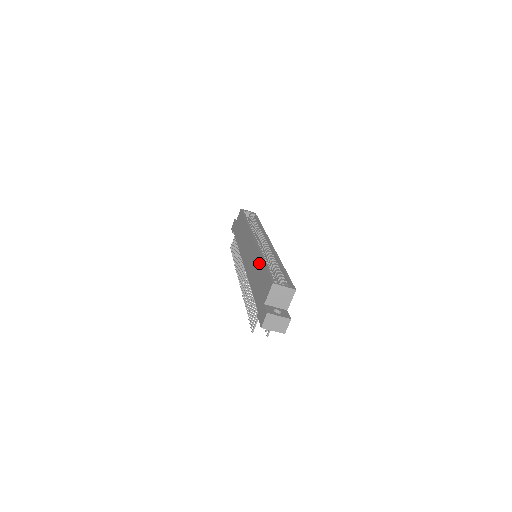
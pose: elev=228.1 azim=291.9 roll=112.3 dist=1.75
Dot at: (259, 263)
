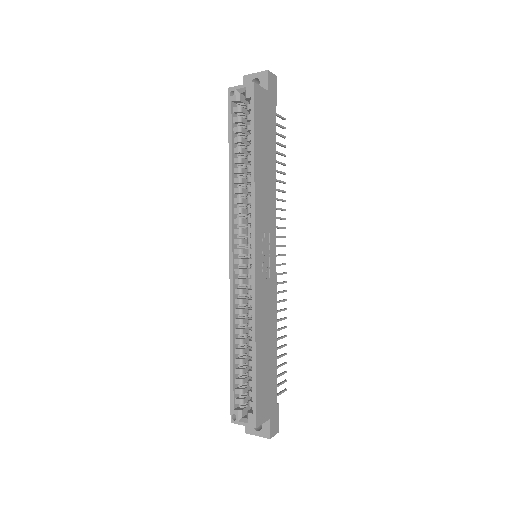
Dot at: (234, 340)
